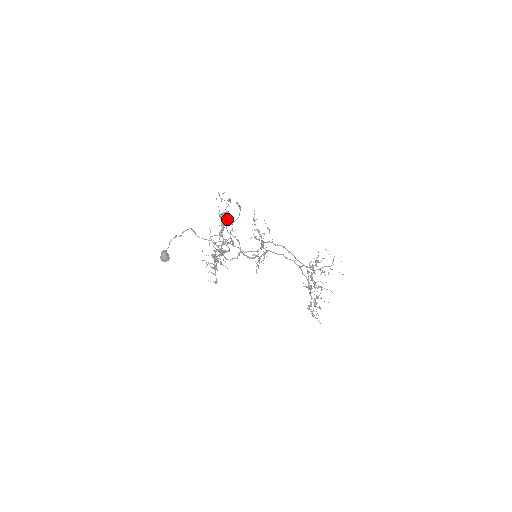
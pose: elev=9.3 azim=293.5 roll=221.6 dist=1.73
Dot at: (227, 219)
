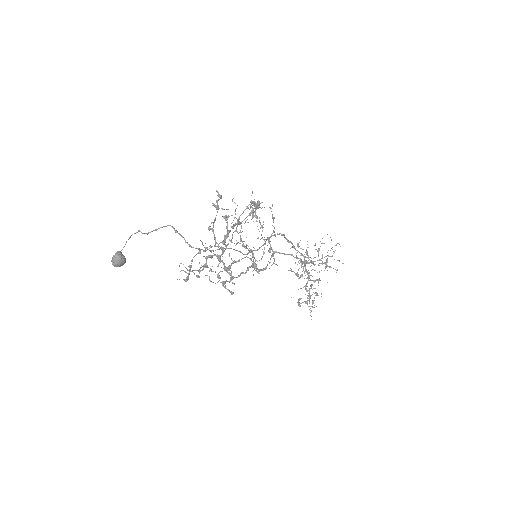
Dot at: (240, 224)
